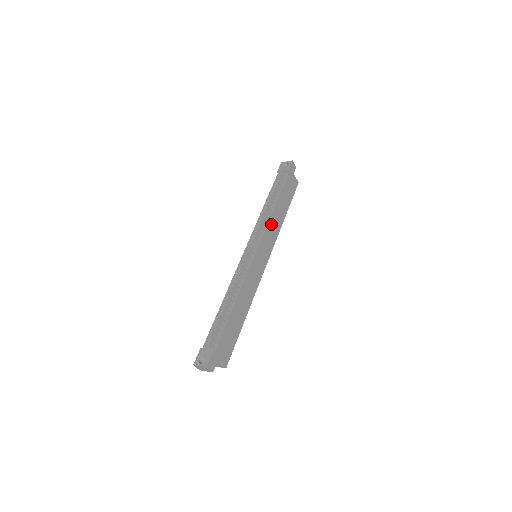
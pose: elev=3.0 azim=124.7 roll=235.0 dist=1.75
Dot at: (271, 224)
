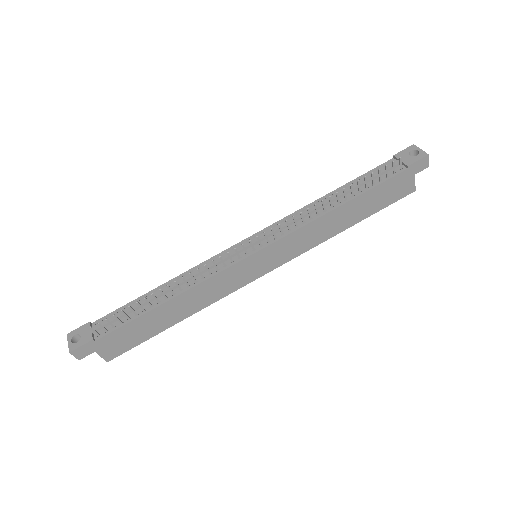
Dot at: (310, 229)
